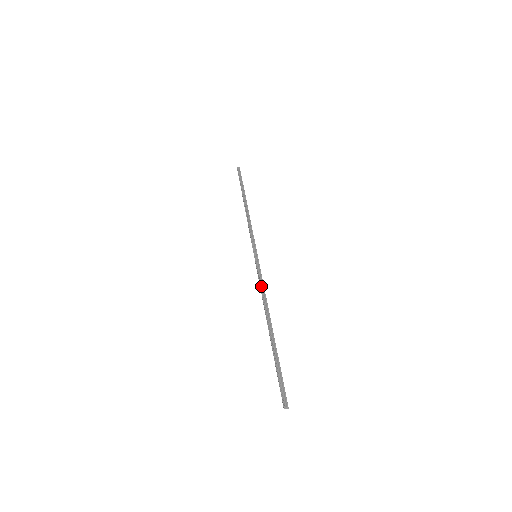
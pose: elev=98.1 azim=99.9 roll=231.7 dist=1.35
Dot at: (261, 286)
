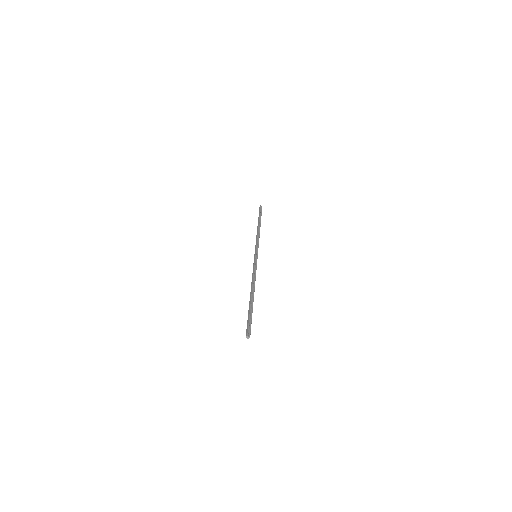
Dot at: (255, 272)
